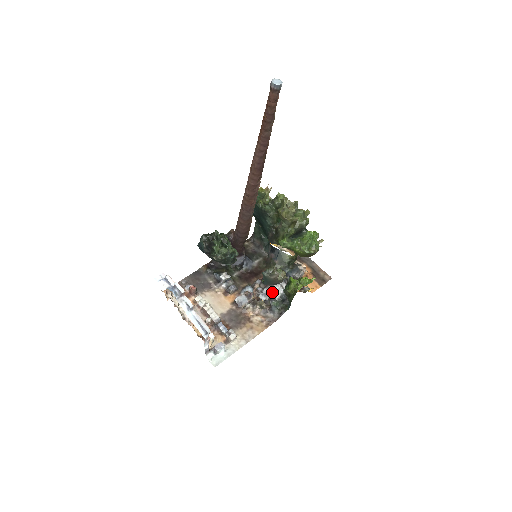
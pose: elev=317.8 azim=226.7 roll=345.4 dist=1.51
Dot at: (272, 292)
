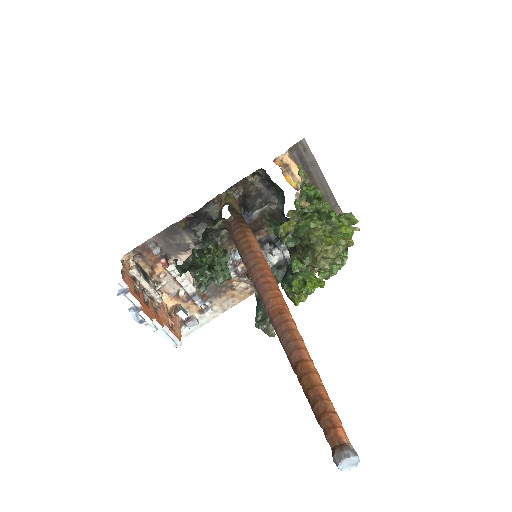
Dot at: (268, 261)
